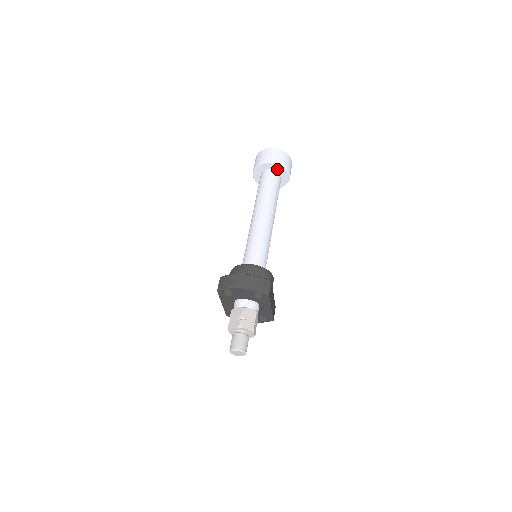
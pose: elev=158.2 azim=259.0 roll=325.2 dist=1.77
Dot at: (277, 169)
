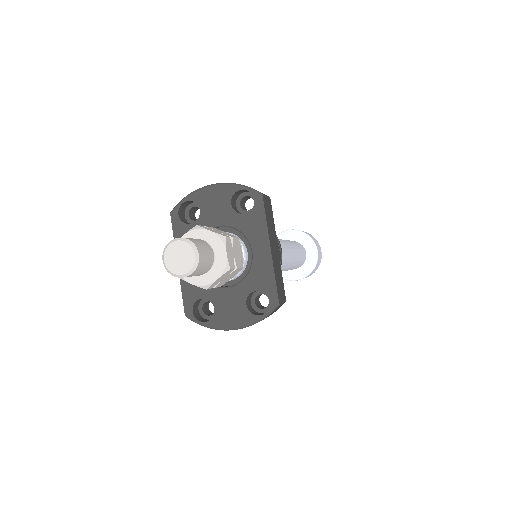
Dot at: (299, 240)
